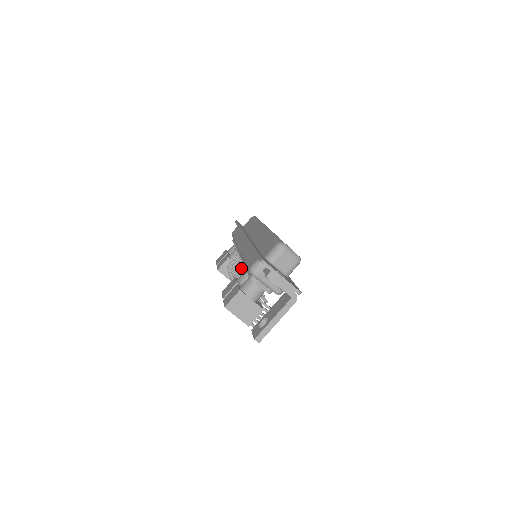
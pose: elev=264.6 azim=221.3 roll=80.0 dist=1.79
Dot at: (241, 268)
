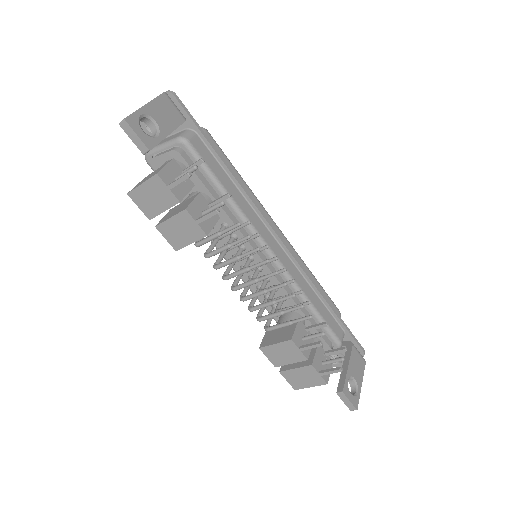
Dot at: (221, 253)
